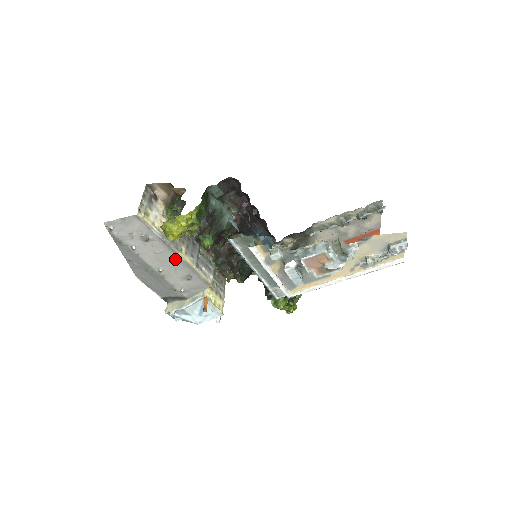
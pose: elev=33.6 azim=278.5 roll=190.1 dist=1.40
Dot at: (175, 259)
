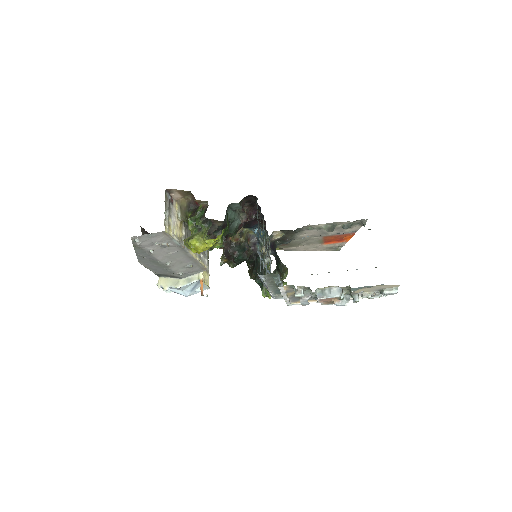
Dot at: (184, 256)
